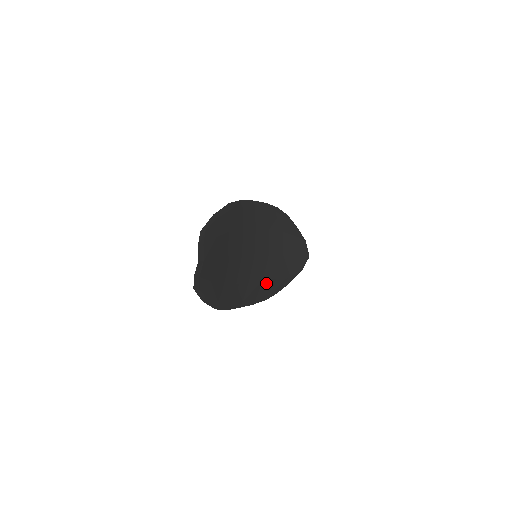
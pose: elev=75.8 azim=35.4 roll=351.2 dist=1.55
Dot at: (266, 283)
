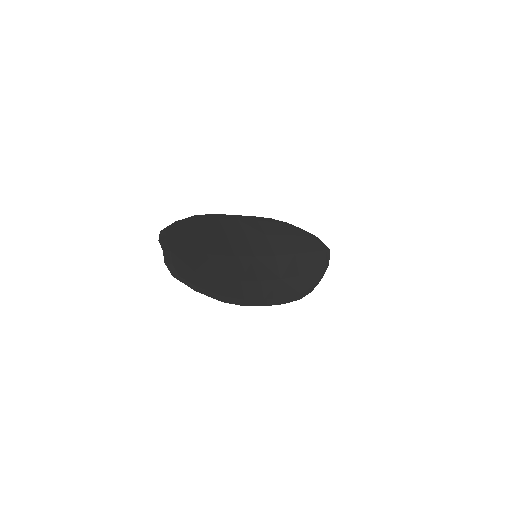
Dot at: (288, 282)
